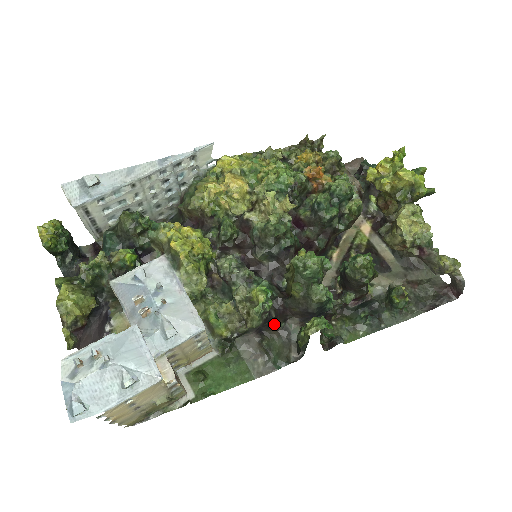
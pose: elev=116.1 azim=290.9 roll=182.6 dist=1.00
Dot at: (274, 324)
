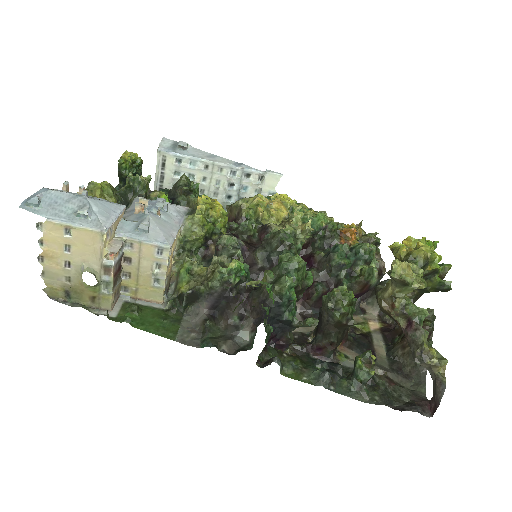
Dot at: (229, 311)
